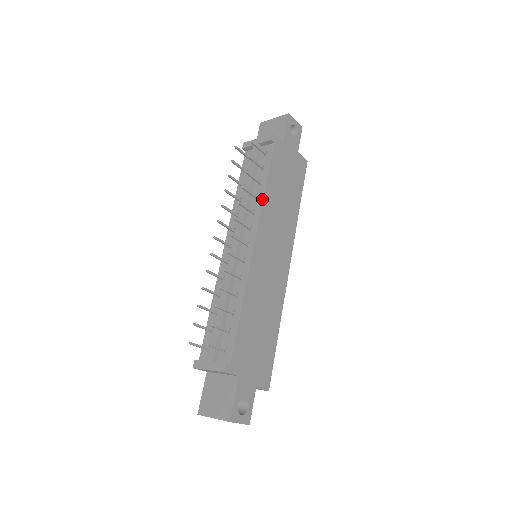
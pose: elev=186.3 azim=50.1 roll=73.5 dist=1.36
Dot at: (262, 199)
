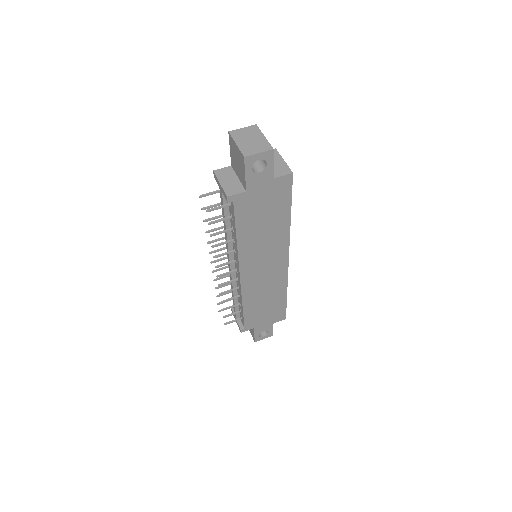
Dot at: (236, 247)
